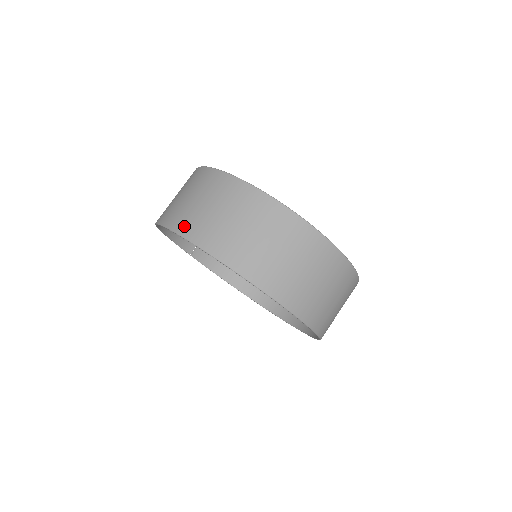
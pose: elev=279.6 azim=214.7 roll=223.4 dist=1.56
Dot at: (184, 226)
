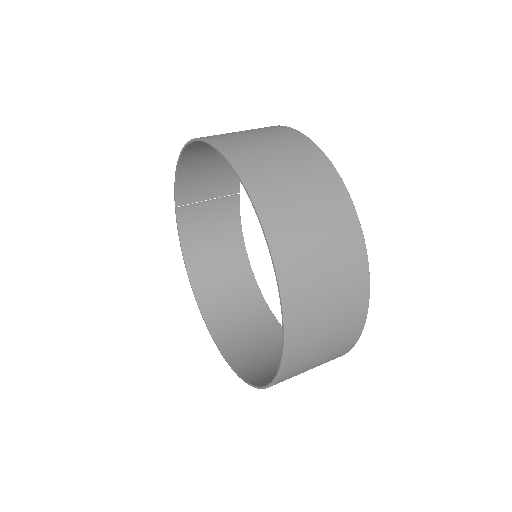
Dot at: (242, 158)
